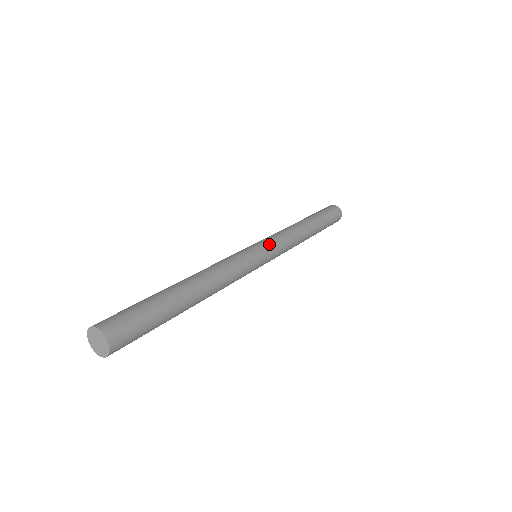
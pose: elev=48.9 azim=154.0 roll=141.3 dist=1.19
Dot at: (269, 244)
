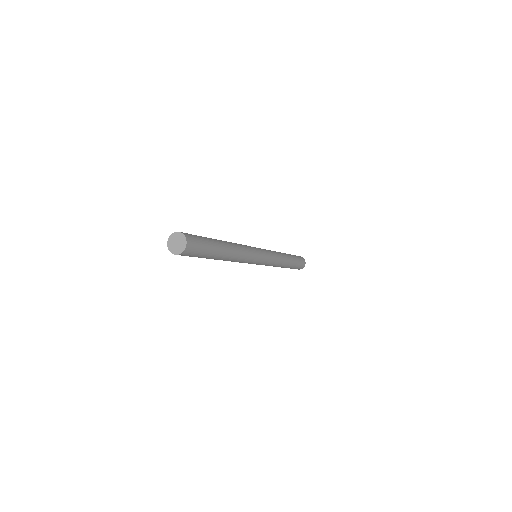
Dot at: (263, 249)
